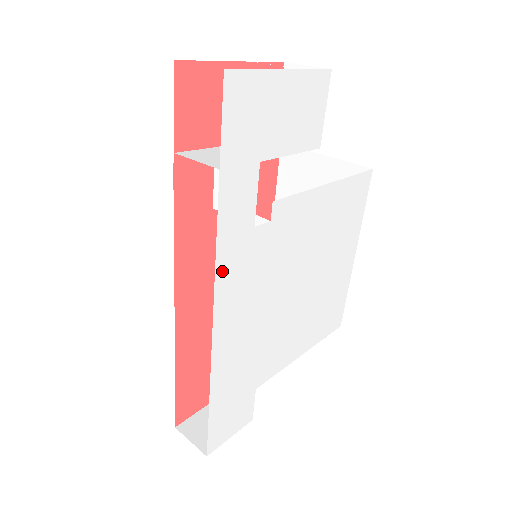
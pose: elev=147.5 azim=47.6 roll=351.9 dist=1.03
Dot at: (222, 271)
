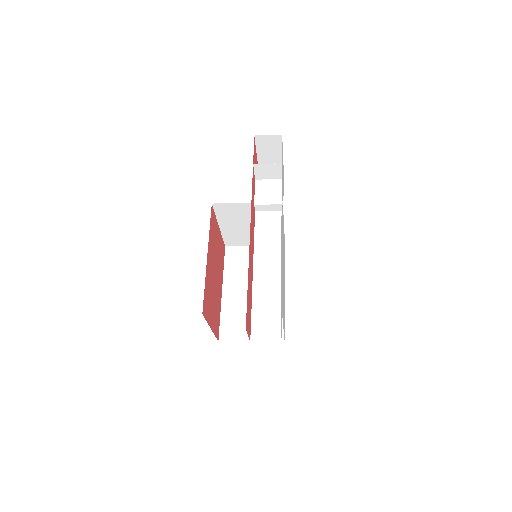
Dot at: occluded
